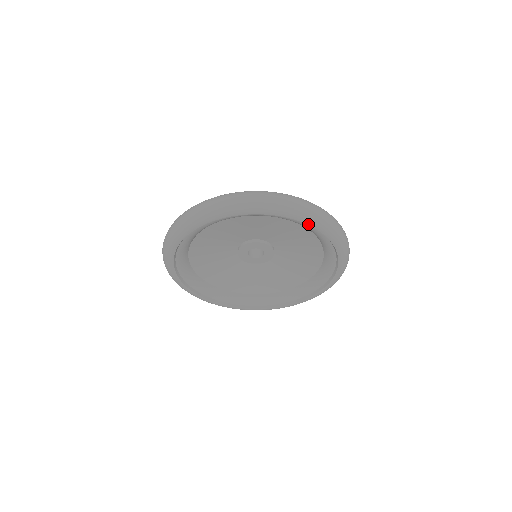
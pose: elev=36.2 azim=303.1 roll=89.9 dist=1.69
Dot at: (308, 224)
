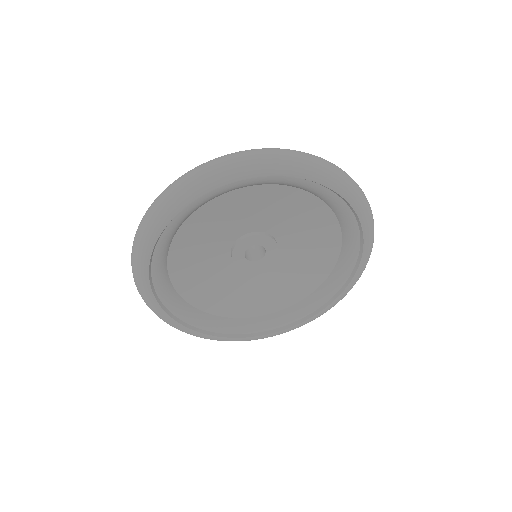
Dot at: (279, 175)
